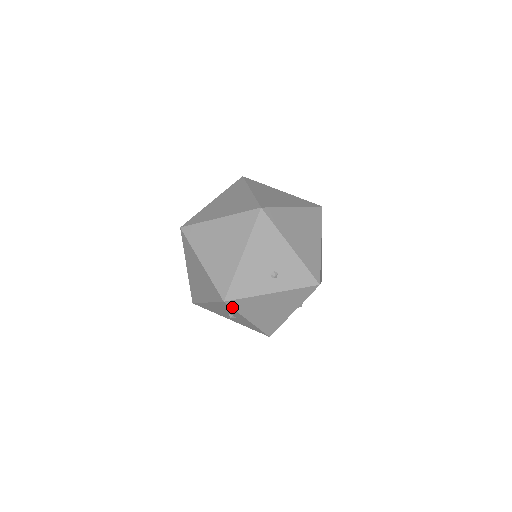
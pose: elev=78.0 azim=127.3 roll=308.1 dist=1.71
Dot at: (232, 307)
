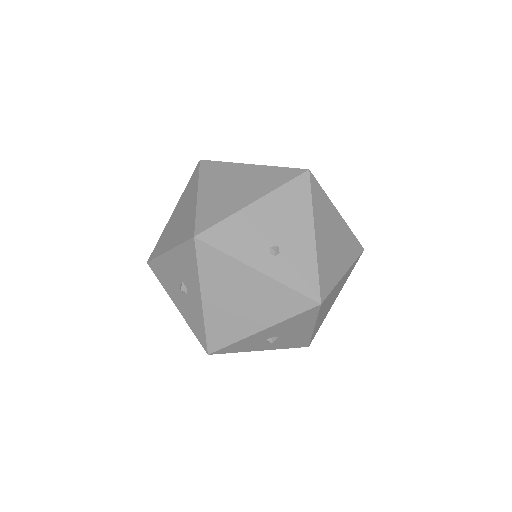
Dot at: (197, 256)
